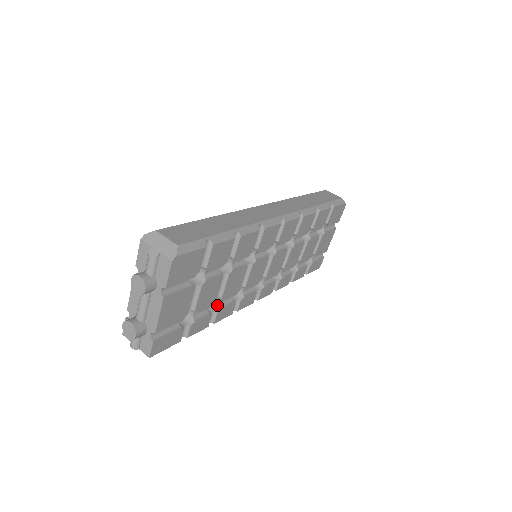
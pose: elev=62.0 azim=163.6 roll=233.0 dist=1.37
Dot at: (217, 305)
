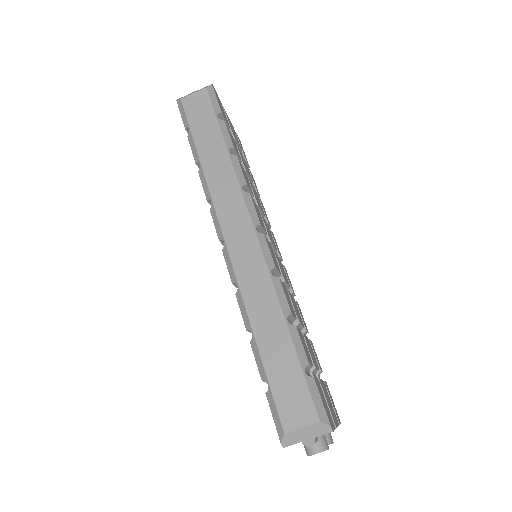
Dot at: occluded
